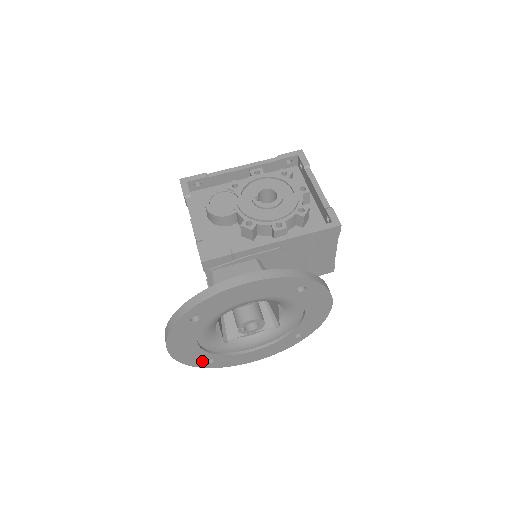
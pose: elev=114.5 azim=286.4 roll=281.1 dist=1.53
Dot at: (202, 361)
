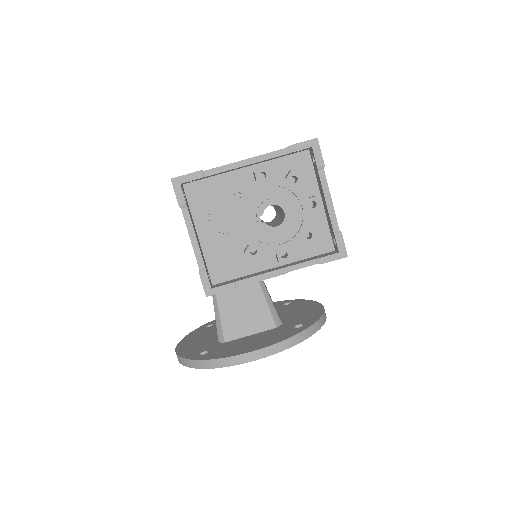
Dot at: occluded
